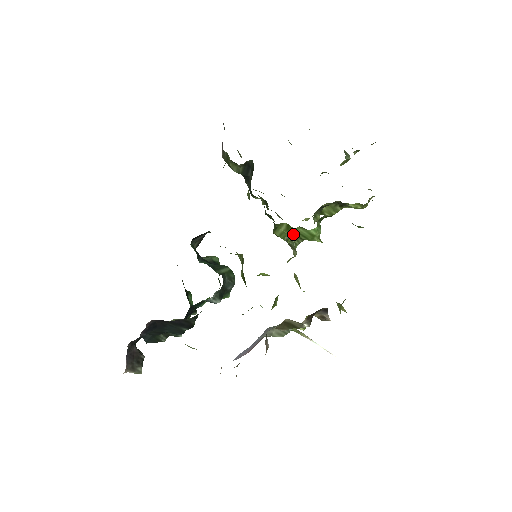
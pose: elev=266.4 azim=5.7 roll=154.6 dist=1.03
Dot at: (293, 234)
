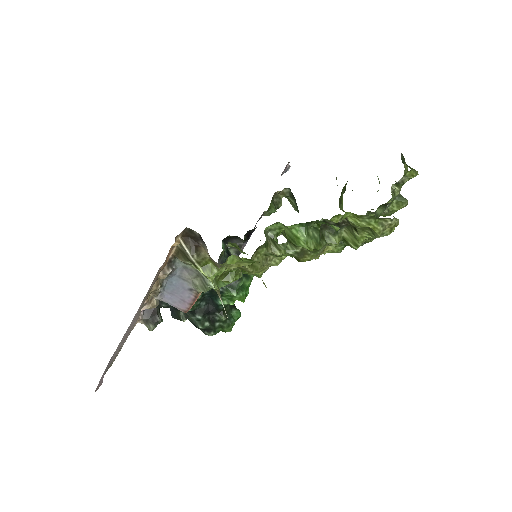
Dot at: (288, 239)
